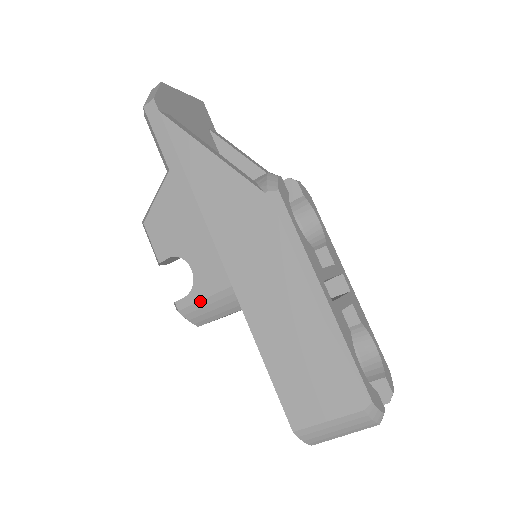
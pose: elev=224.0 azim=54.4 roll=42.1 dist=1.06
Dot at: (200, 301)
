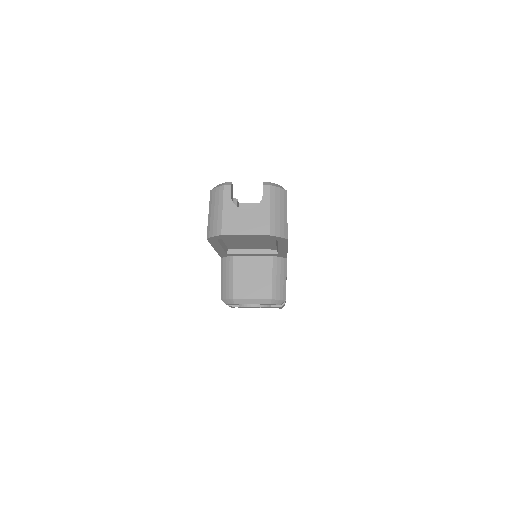
Dot at: (221, 282)
